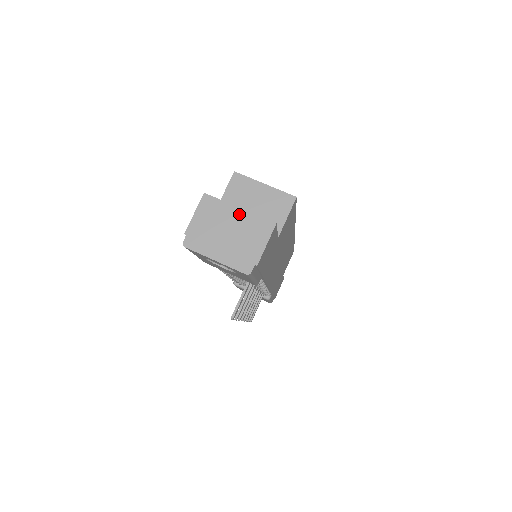
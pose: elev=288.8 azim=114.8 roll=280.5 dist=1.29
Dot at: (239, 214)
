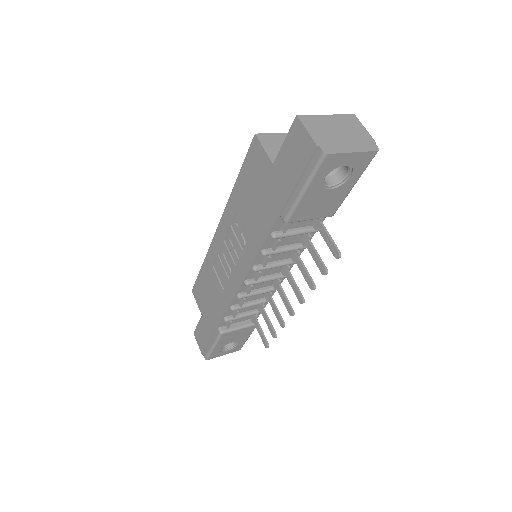
Dot at: (331, 118)
